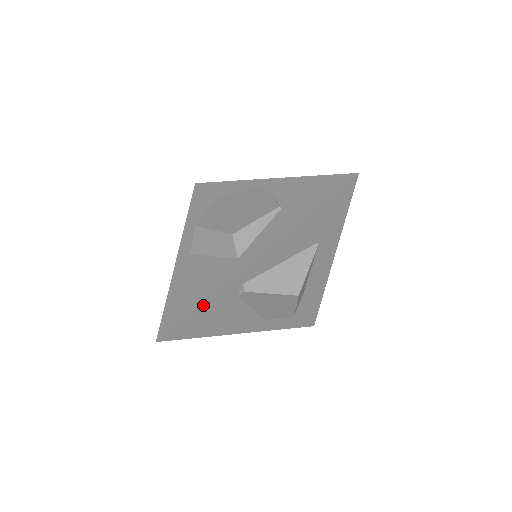
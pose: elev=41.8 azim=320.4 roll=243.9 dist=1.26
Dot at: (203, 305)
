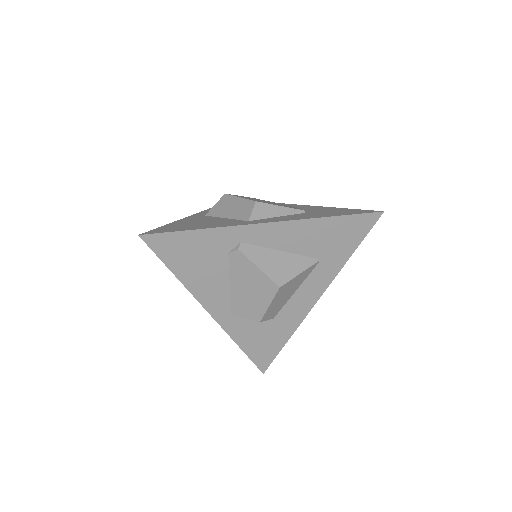
Dot at: (198, 232)
